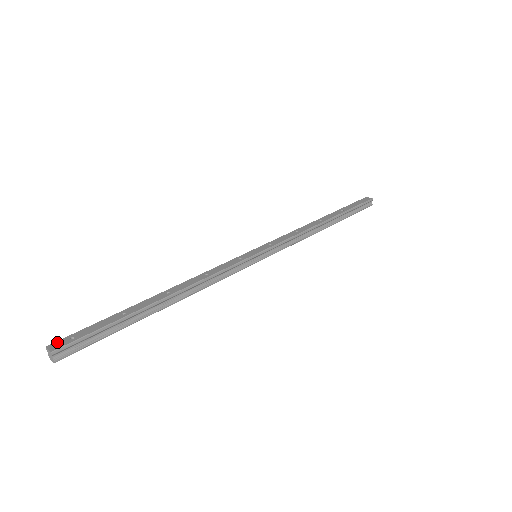
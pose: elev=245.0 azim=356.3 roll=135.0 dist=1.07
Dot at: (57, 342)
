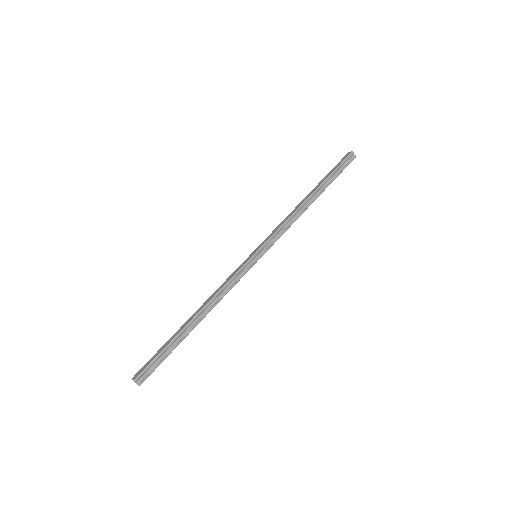
Dot at: (137, 373)
